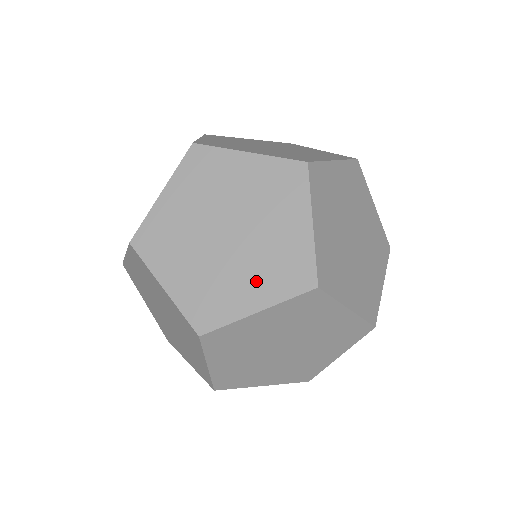
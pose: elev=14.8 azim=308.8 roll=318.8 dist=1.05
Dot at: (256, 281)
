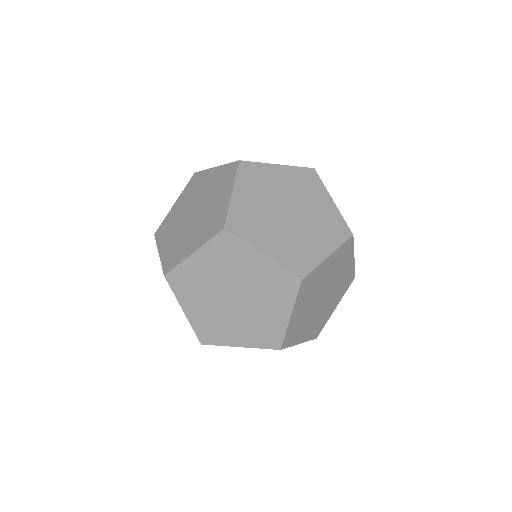
Dot at: (273, 305)
